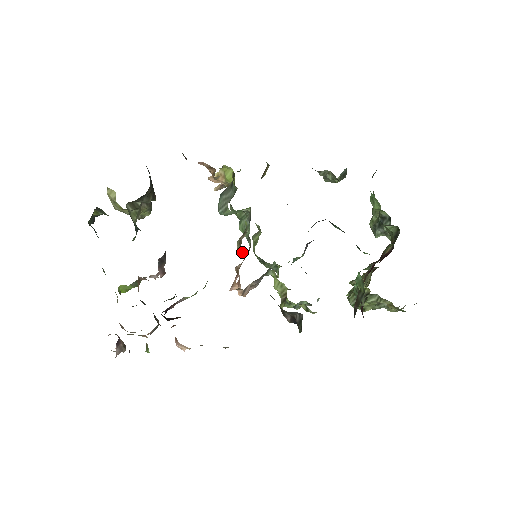
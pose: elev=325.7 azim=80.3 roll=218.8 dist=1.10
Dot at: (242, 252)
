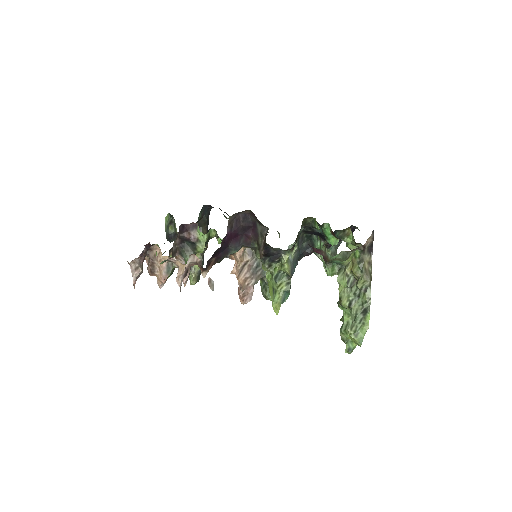
Dot at: occluded
